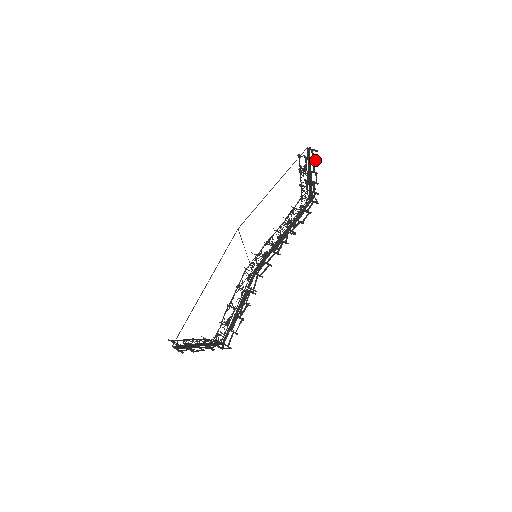
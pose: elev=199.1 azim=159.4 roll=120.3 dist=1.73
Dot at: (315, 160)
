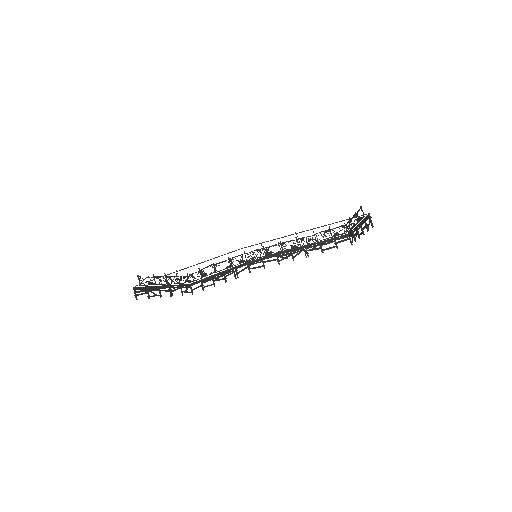
Dot at: (368, 227)
